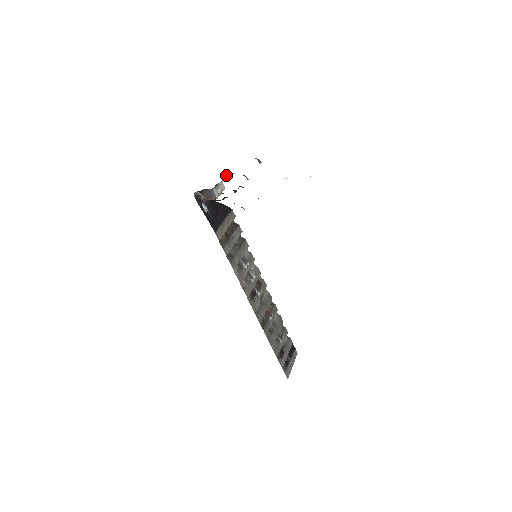
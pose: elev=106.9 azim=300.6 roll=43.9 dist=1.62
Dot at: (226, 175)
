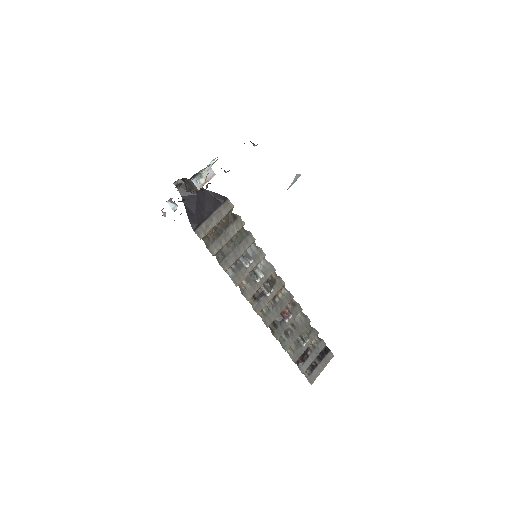
Dot at: (211, 161)
